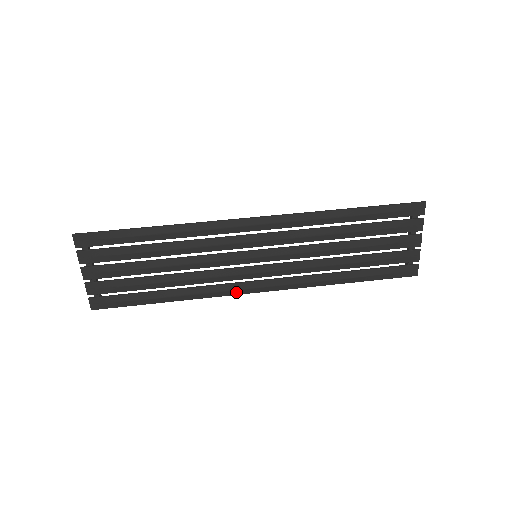
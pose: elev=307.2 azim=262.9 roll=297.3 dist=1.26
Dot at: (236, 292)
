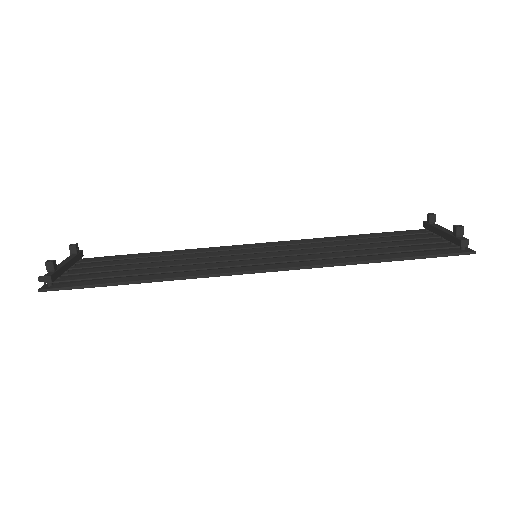
Dot at: occluded
